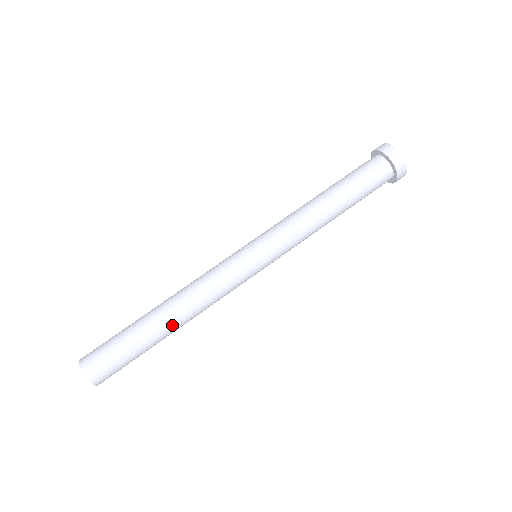
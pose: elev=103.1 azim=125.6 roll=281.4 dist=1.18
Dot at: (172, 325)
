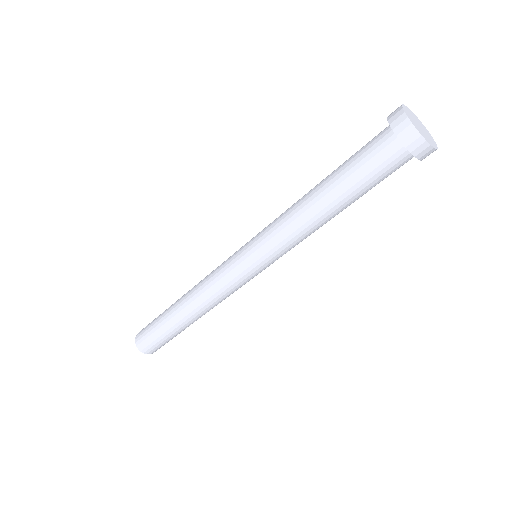
Dot at: occluded
